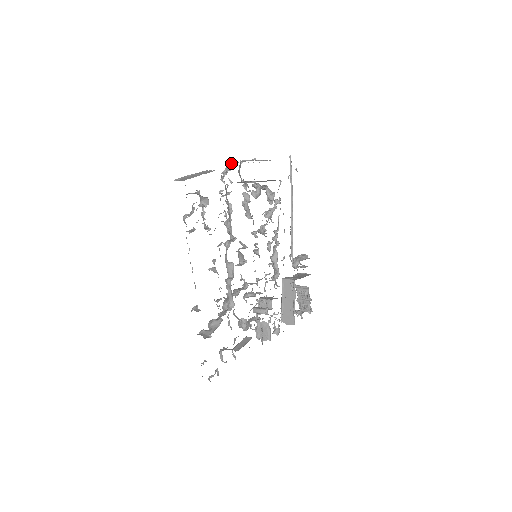
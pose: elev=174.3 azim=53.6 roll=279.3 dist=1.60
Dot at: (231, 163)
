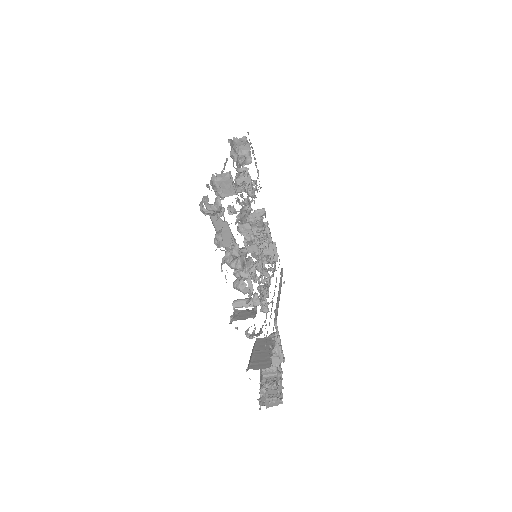
Dot at: occluded
